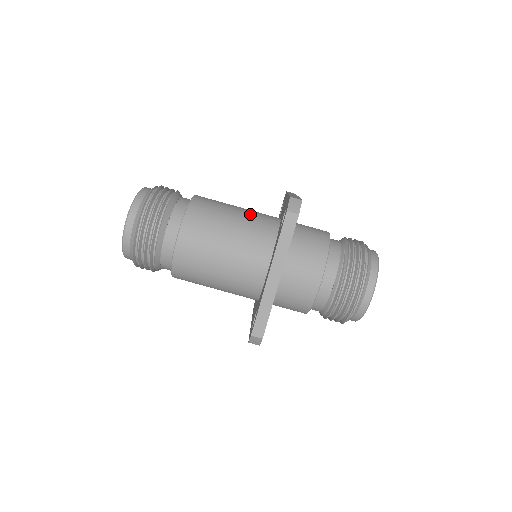
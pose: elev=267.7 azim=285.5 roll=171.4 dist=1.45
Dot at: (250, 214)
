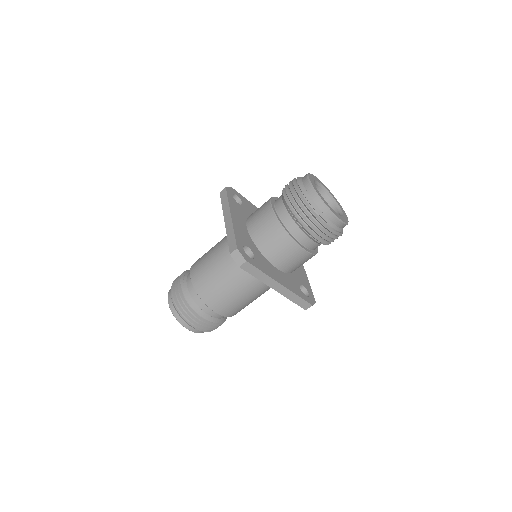
Dot at: (224, 256)
